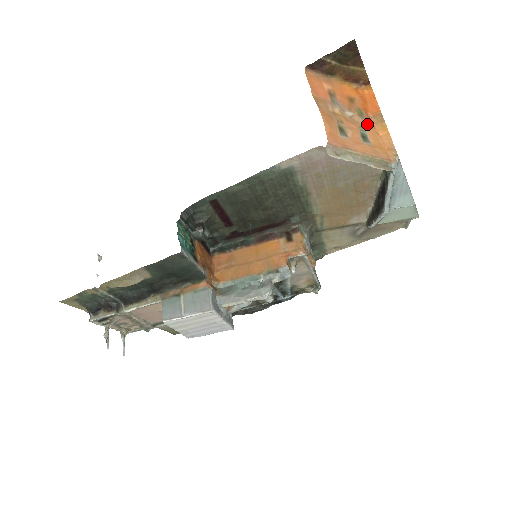
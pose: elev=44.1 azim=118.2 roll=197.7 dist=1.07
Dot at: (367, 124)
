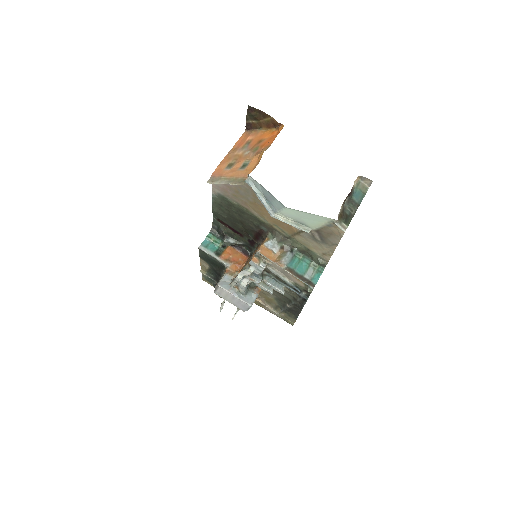
Dot at: (253, 156)
